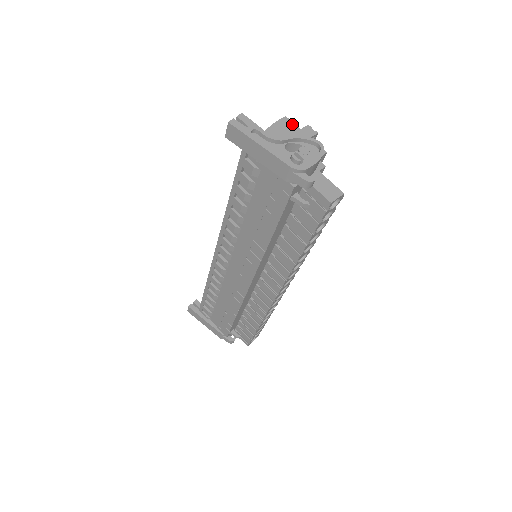
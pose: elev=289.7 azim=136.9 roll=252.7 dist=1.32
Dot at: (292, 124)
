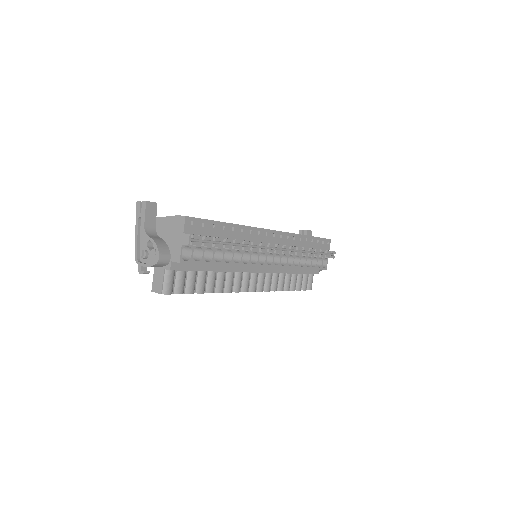
Dot at: (183, 225)
